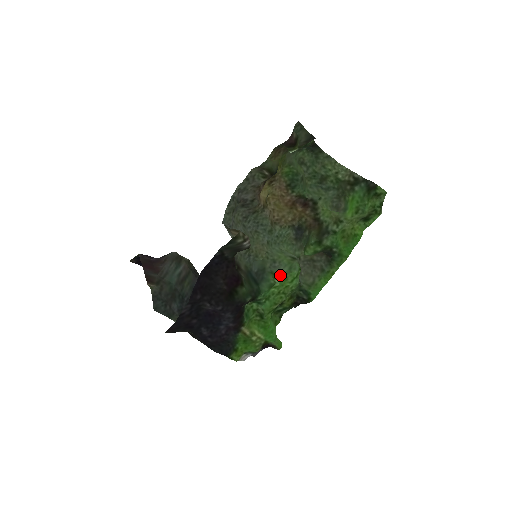
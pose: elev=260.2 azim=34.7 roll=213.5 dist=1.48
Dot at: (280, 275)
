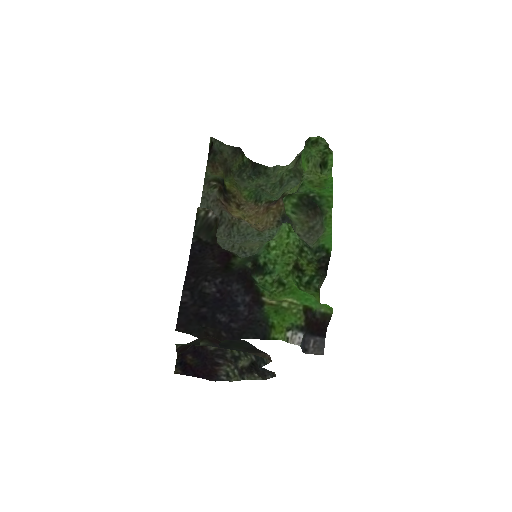
Dot at: (274, 239)
